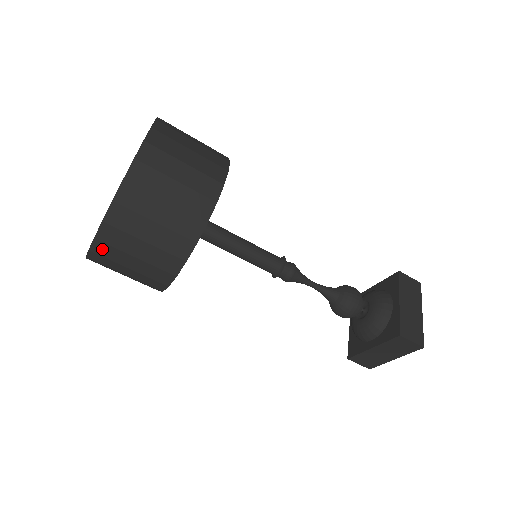
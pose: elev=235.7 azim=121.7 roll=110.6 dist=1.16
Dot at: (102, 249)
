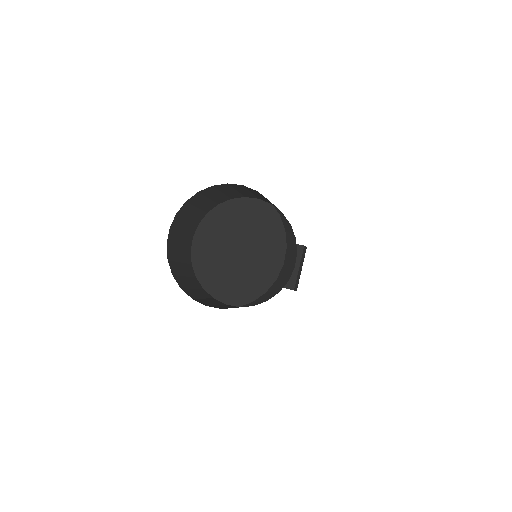
Dot at: (216, 307)
